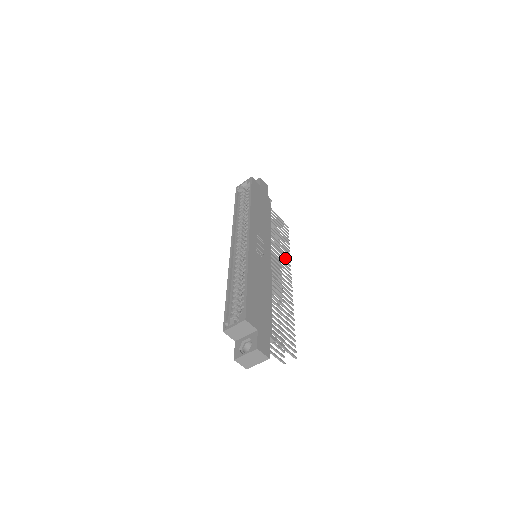
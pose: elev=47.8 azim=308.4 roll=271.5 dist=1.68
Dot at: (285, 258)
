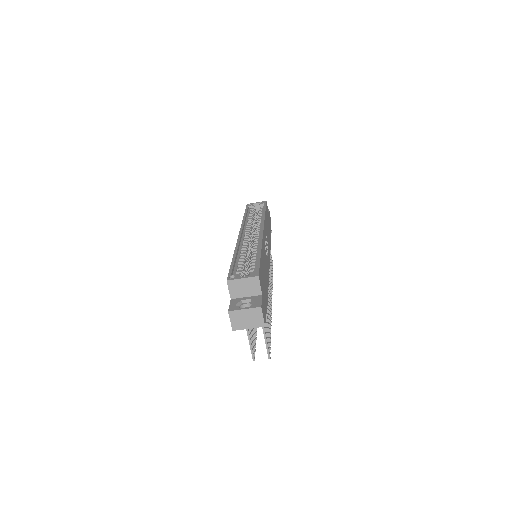
Dot at: occluded
